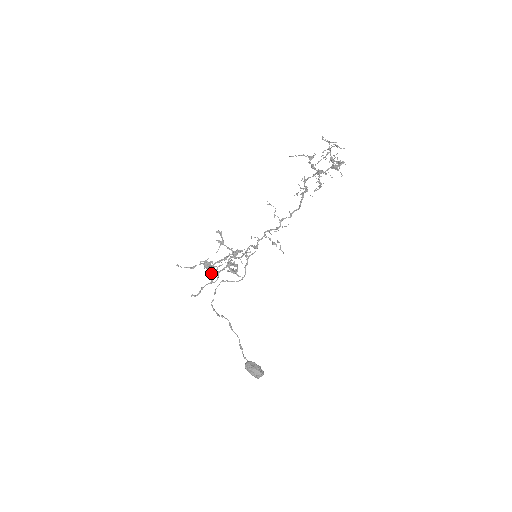
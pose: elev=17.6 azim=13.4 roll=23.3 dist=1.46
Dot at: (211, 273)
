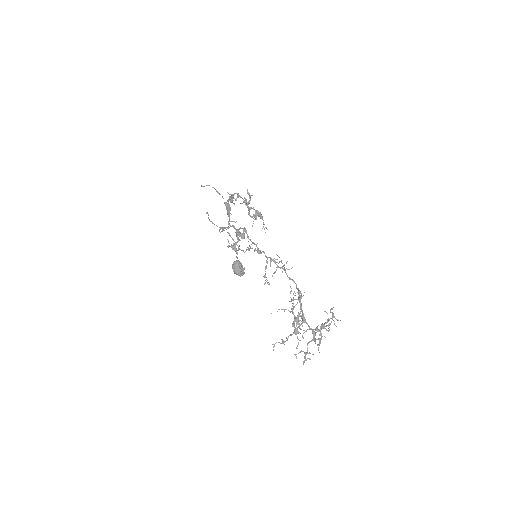
Dot at: (238, 197)
